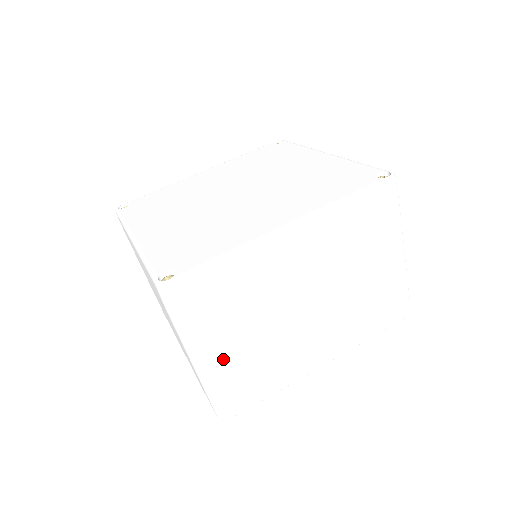
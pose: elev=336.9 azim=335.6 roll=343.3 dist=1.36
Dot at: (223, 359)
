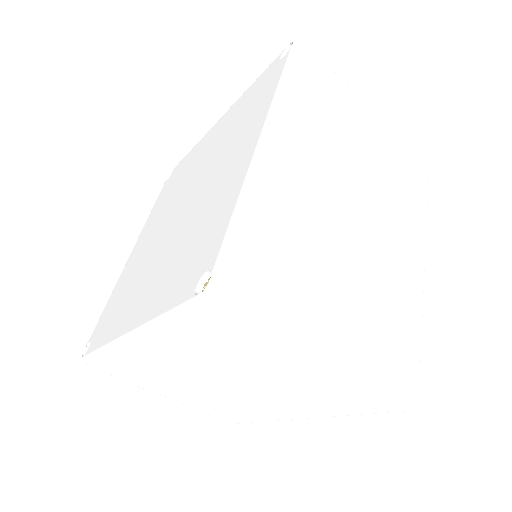
Dot at: (347, 329)
